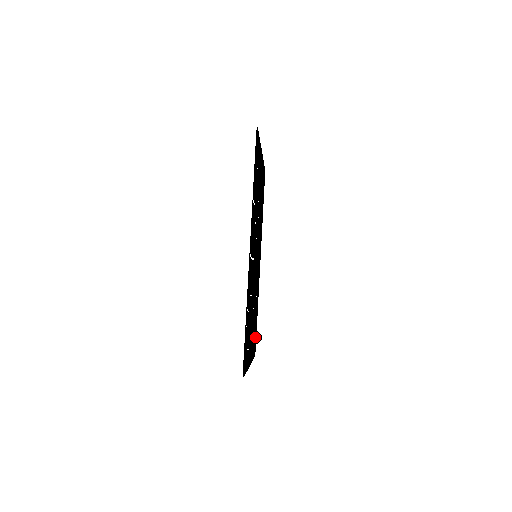
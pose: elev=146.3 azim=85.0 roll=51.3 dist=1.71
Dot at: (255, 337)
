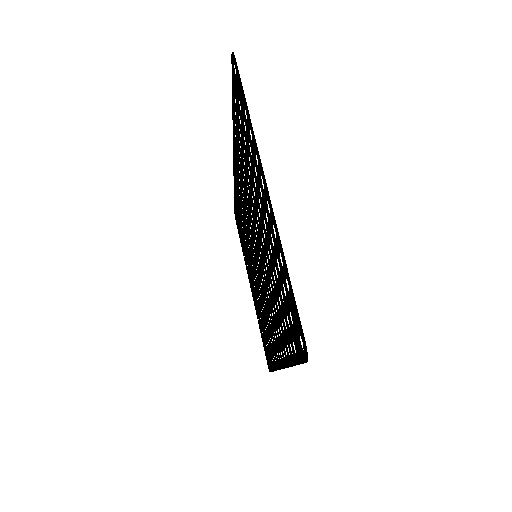
Dot at: (237, 221)
